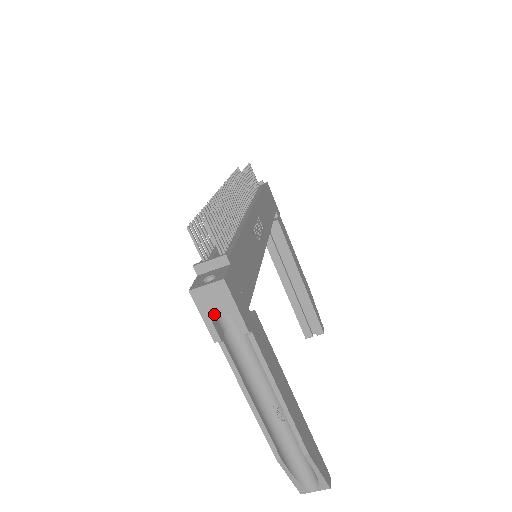
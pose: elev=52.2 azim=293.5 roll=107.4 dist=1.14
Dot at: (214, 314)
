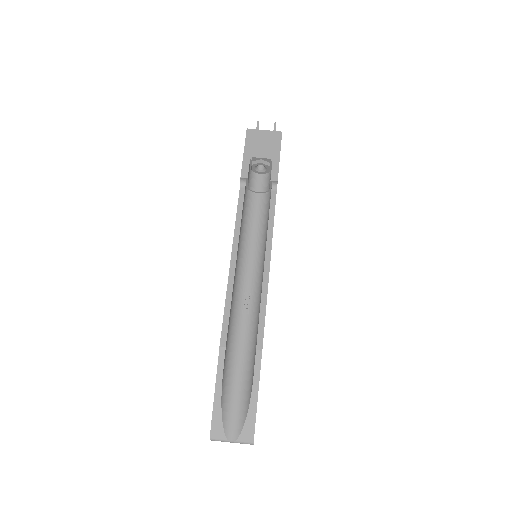
Dot at: (256, 154)
